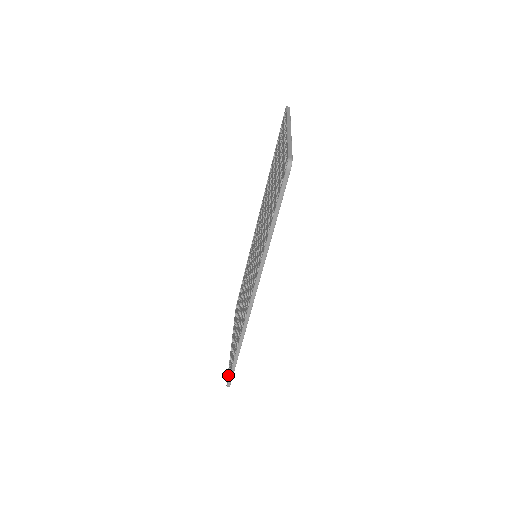
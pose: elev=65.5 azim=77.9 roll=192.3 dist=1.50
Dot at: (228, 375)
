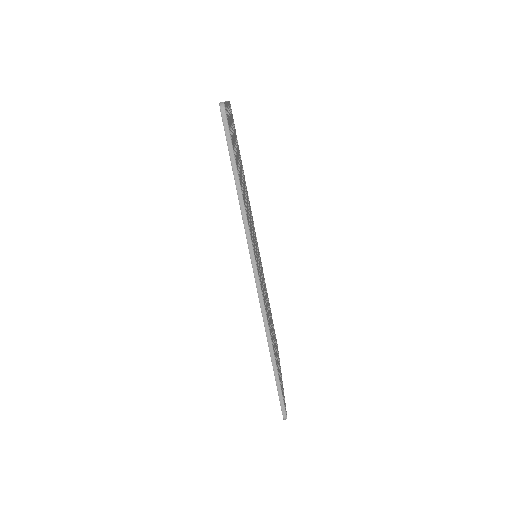
Dot at: occluded
